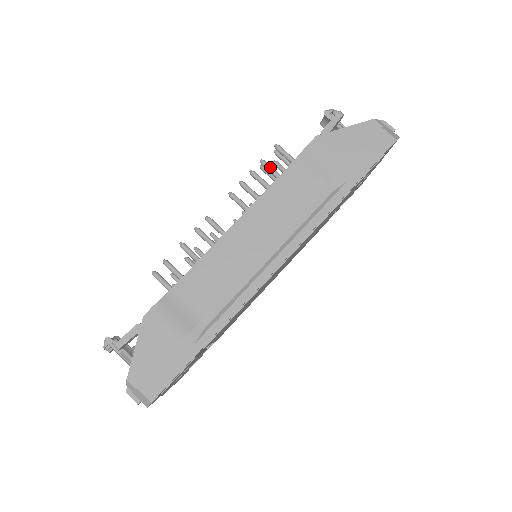
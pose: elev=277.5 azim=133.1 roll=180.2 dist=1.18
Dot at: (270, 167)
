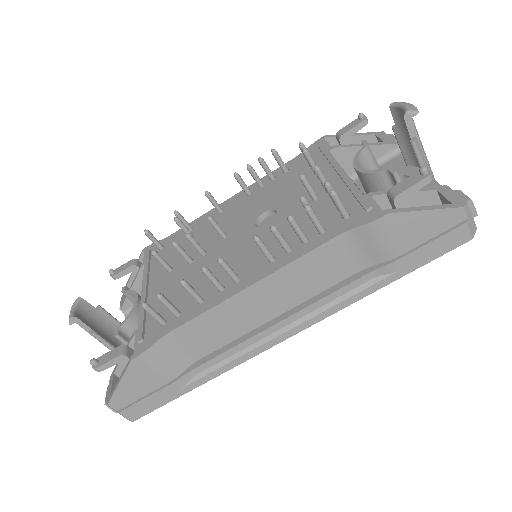
Dot at: (315, 218)
